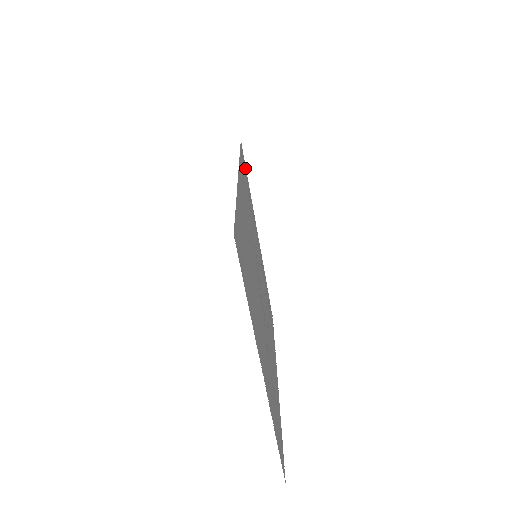
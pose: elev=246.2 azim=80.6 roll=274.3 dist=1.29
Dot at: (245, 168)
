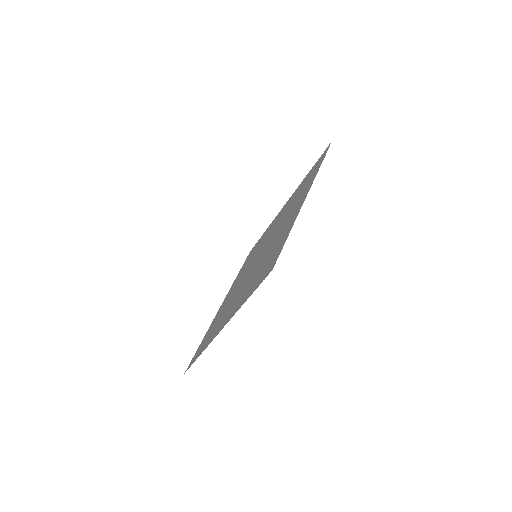
Dot at: occluded
